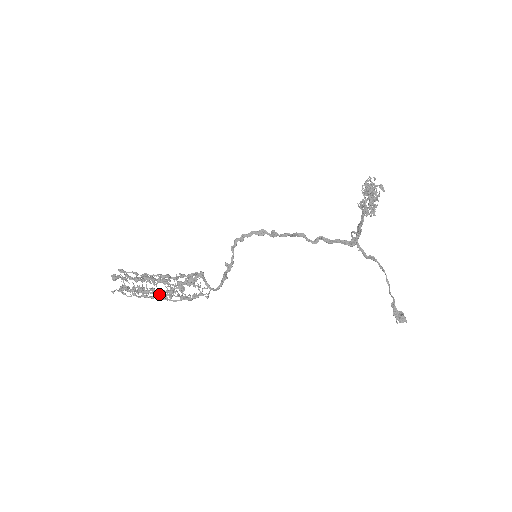
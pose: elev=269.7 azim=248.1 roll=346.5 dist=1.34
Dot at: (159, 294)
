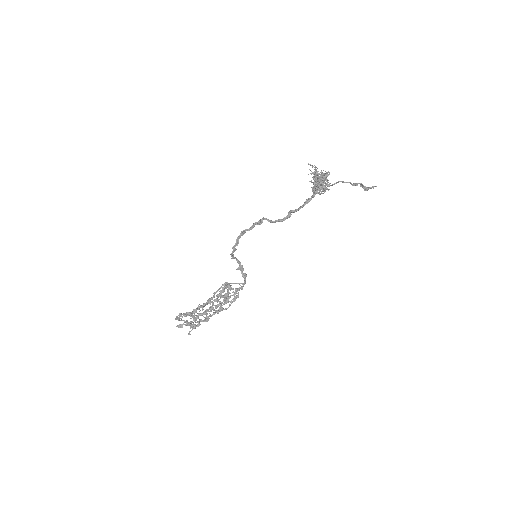
Dot at: (213, 310)
